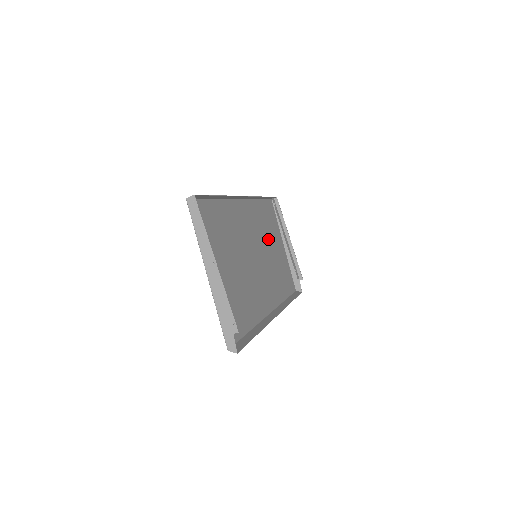
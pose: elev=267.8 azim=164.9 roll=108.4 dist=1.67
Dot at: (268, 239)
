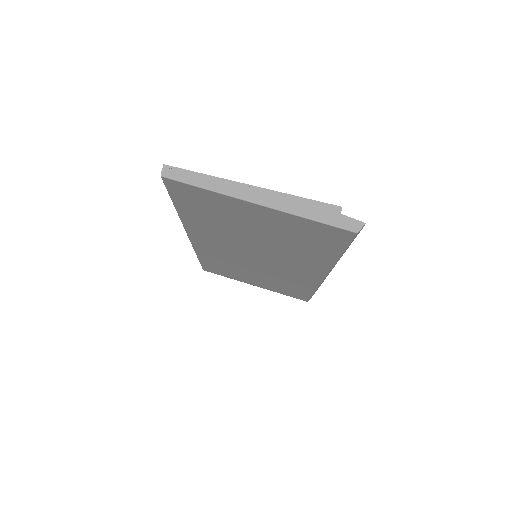
Dot at: (242, 270)
